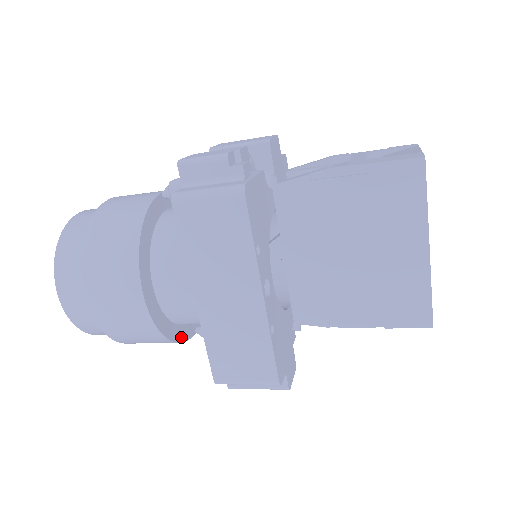
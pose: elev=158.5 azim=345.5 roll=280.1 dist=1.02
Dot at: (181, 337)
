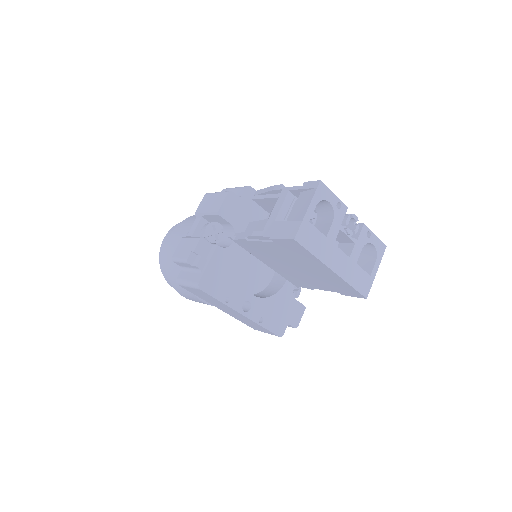
Dot at: occluded
